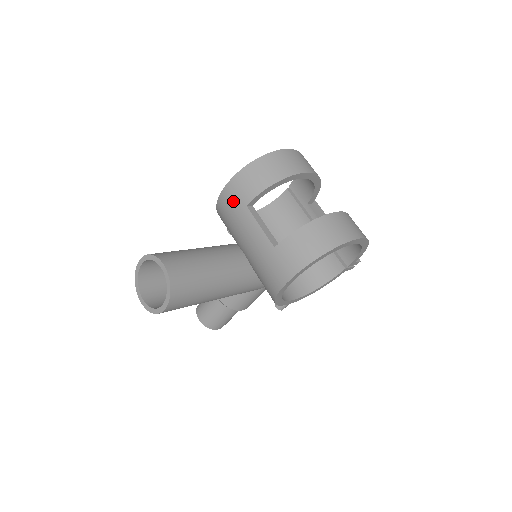
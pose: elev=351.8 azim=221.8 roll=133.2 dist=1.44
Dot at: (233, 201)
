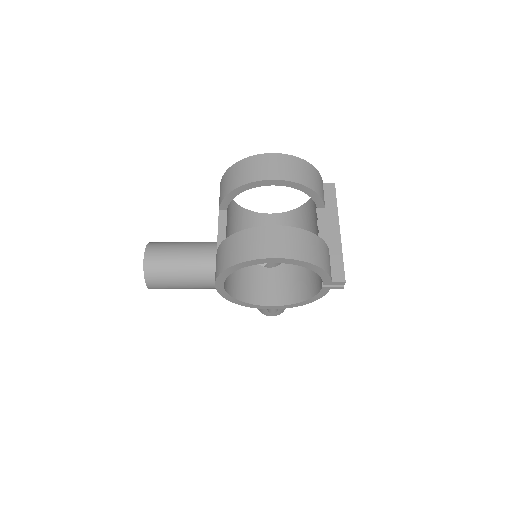
Dot at: occluded
